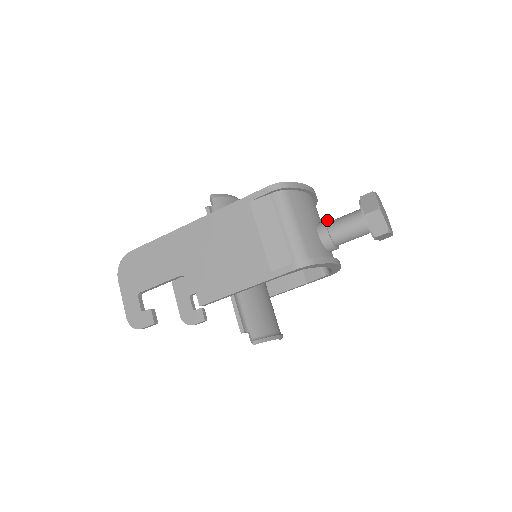
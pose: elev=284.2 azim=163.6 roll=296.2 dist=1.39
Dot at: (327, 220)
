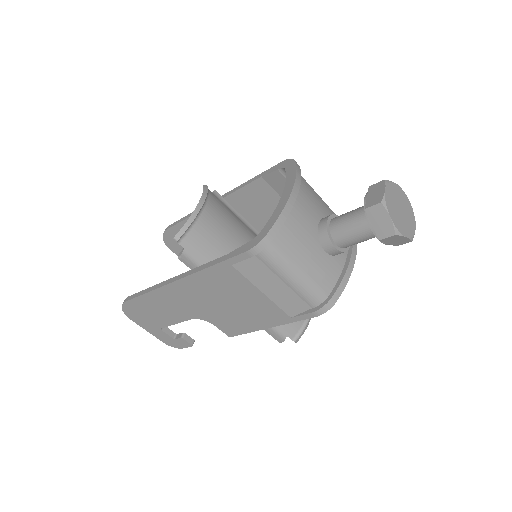
Dot at: (327, 221)
